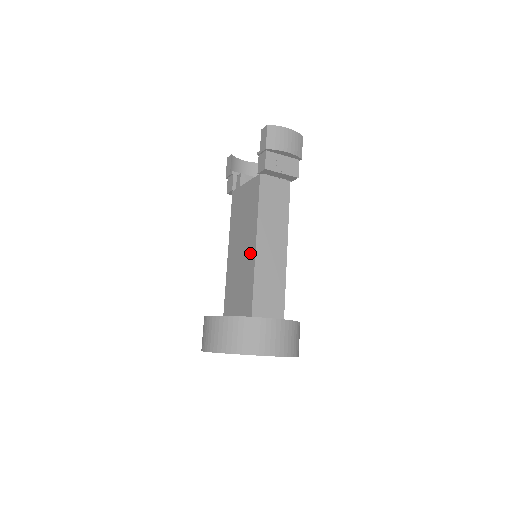
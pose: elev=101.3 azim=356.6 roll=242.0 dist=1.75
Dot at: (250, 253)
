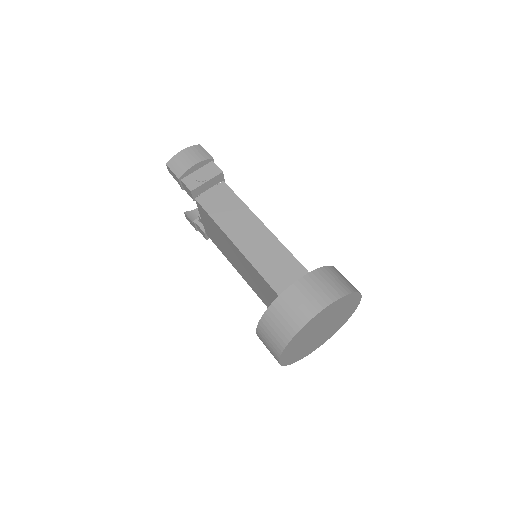
Dot at: (241, 257)
